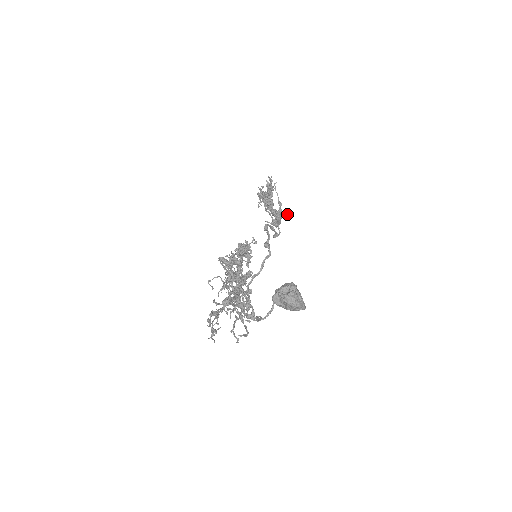
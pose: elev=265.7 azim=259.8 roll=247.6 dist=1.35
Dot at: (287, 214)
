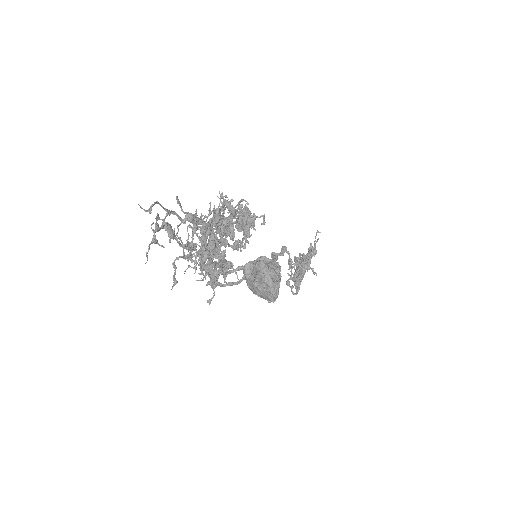
Dot at: occluded
